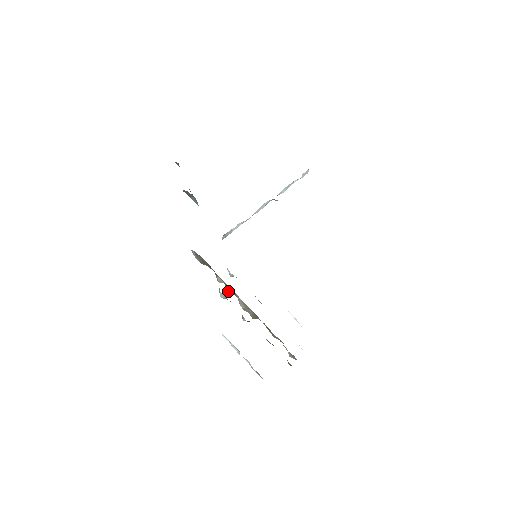
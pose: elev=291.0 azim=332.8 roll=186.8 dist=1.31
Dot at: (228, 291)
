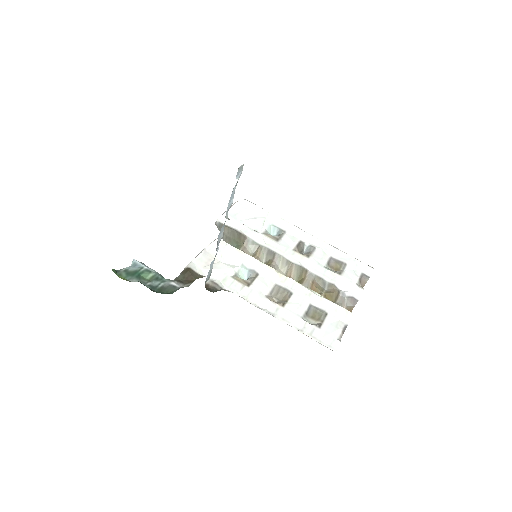
Dot at: (264, 261)
